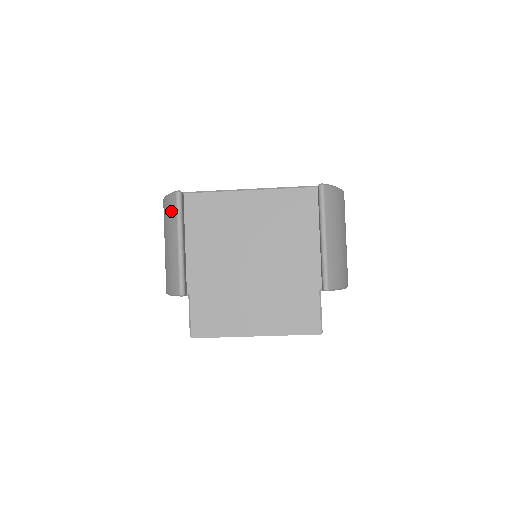
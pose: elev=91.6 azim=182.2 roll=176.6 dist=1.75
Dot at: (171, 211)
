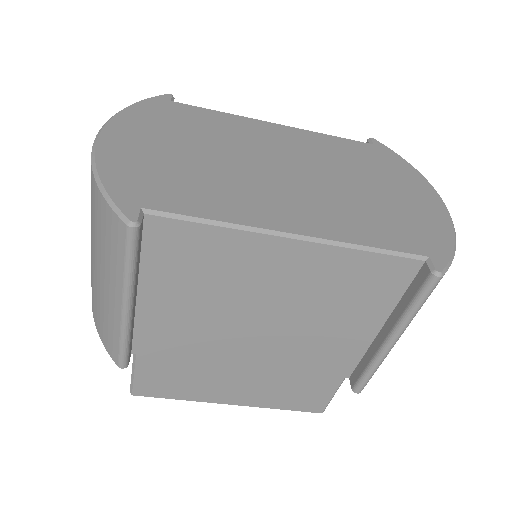
Dot at: (111, 242)
